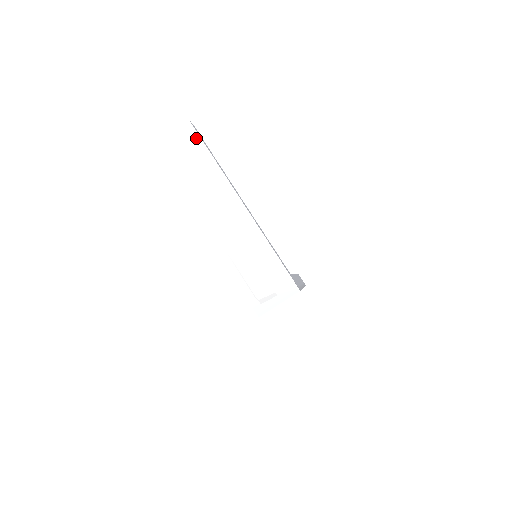
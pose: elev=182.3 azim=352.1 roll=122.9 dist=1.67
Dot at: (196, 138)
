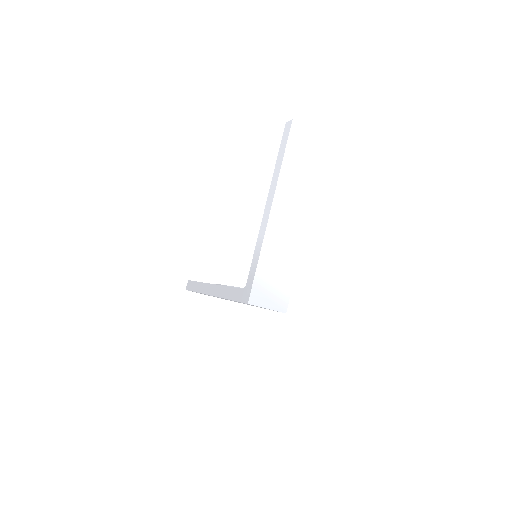
Dot at: (320, 152)
